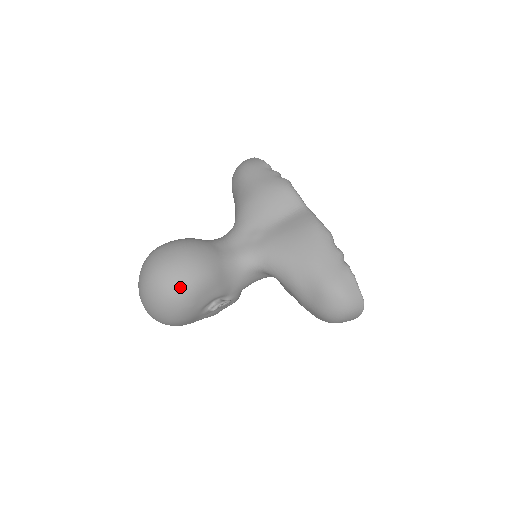
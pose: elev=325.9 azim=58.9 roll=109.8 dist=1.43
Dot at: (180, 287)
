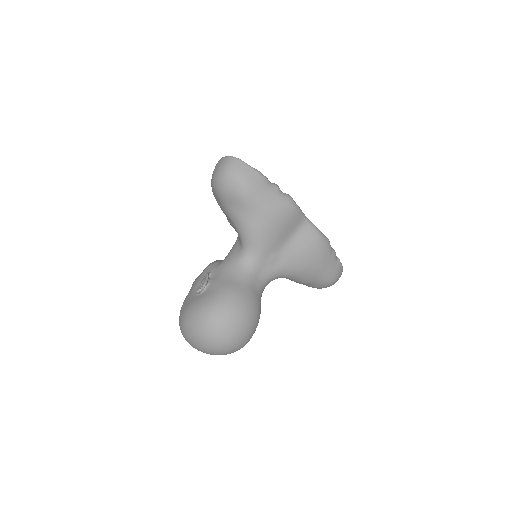
Dot at: (247, 342)
